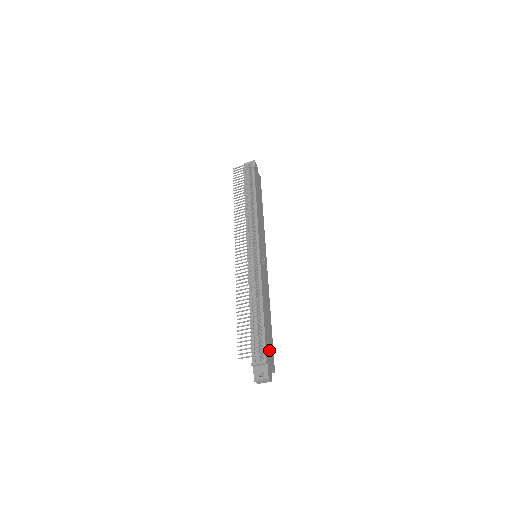
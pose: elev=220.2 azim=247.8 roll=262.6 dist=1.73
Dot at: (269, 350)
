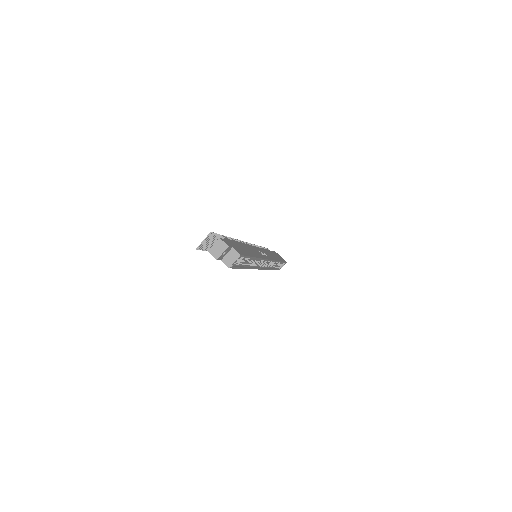
Dot at: (236, 247)
